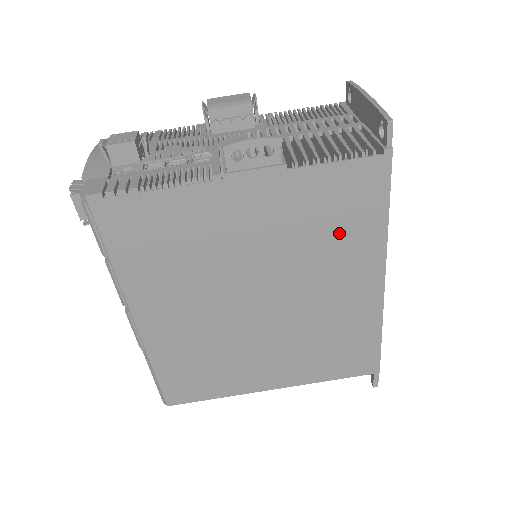
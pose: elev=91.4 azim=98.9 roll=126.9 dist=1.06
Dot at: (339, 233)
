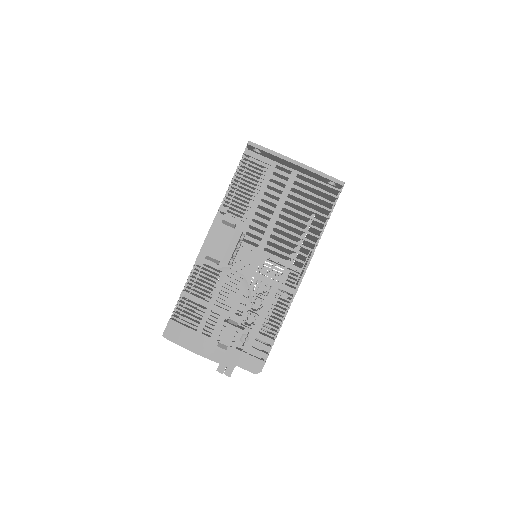
Dot at: occluded
